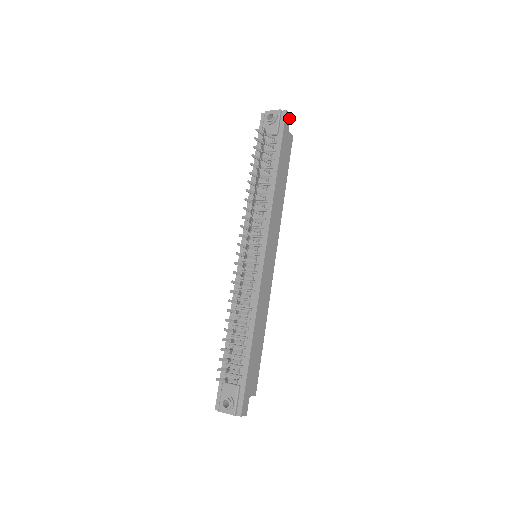
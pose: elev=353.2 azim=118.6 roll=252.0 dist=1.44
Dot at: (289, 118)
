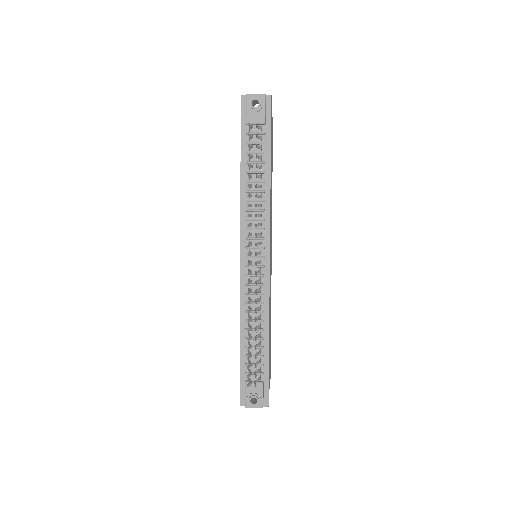
Dot at: occluded
